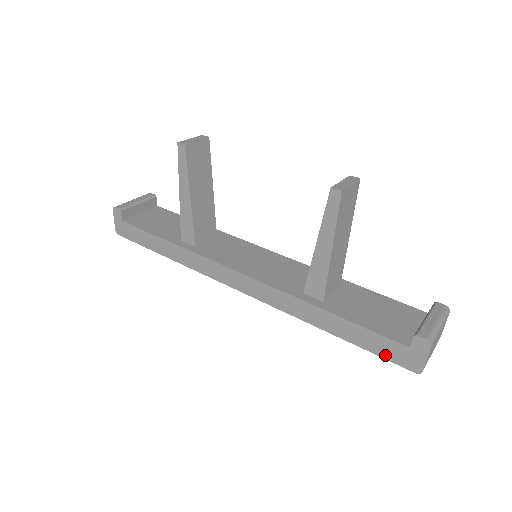
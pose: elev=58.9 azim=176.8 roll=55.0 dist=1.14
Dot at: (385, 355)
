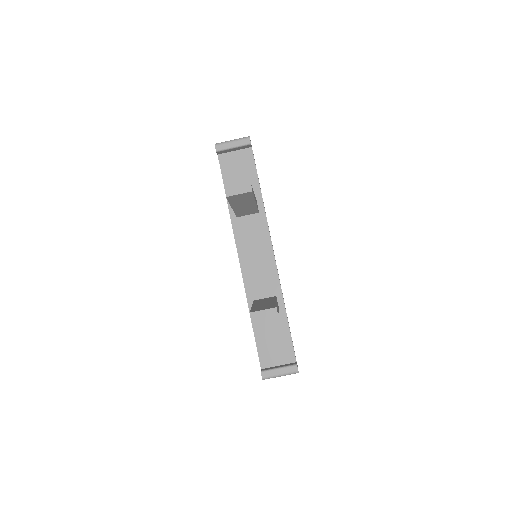
Dot at: occluded
